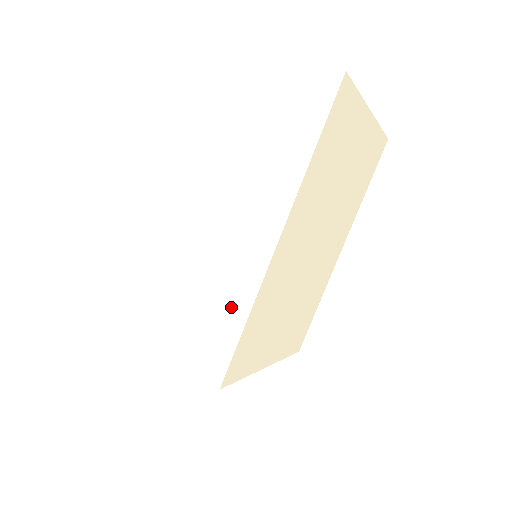
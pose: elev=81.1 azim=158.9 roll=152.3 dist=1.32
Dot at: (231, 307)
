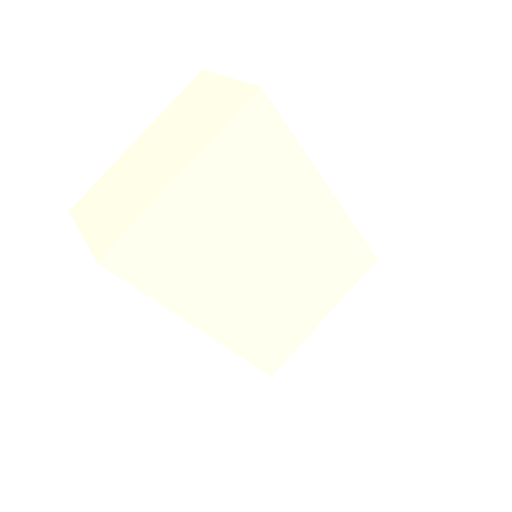
Dot at: occluded
